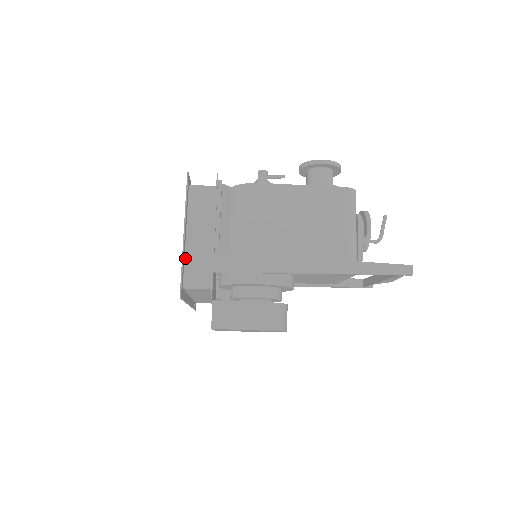
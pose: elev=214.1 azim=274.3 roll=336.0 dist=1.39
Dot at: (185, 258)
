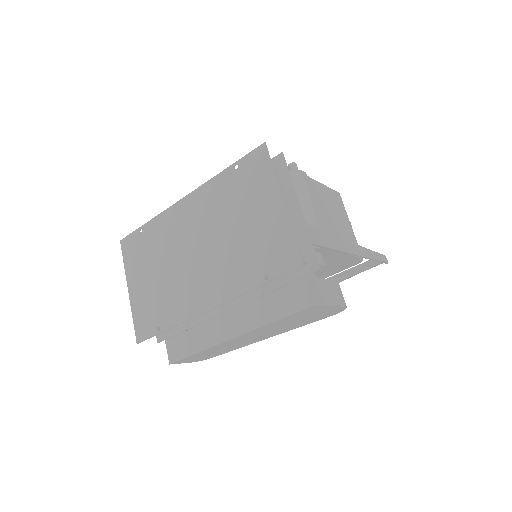
Dot at: (282, 229)
